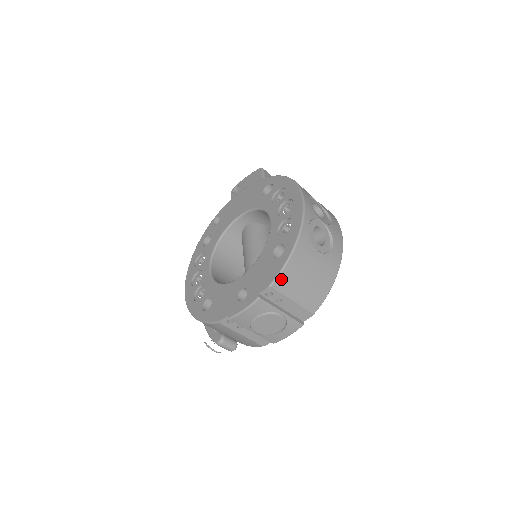
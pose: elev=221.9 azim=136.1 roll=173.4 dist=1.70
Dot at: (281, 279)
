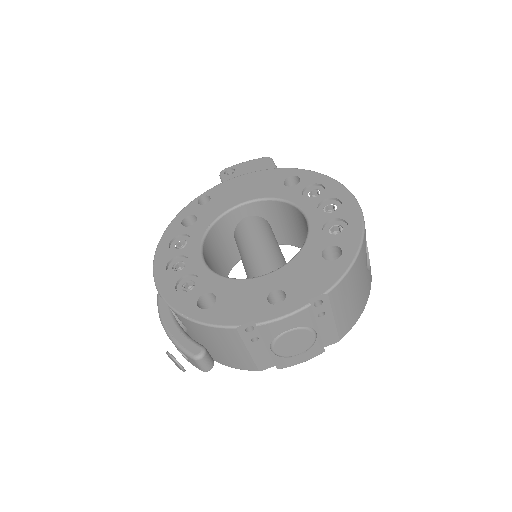
Dot at: (339, 287)
